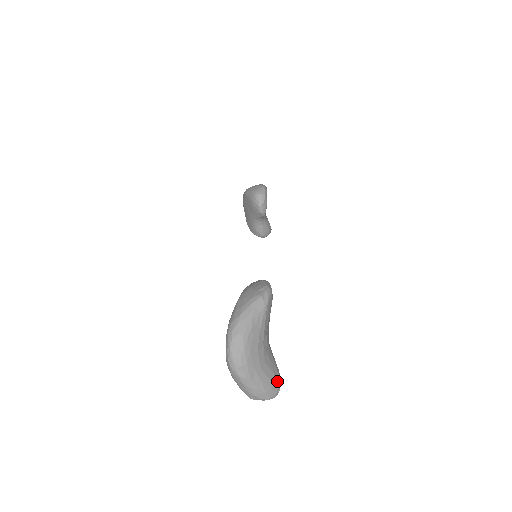
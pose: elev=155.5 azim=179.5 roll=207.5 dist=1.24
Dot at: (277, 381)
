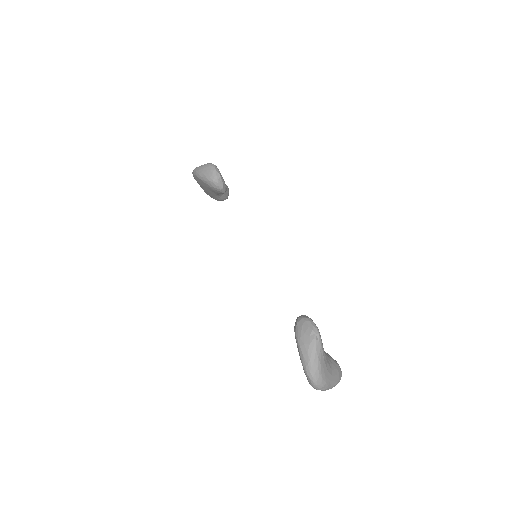
Dot at: (339, 370)
